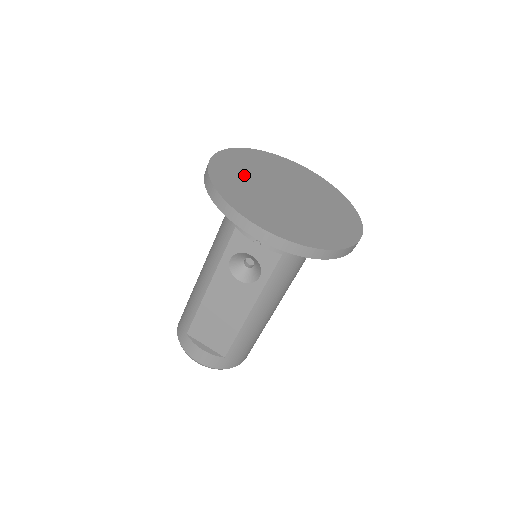
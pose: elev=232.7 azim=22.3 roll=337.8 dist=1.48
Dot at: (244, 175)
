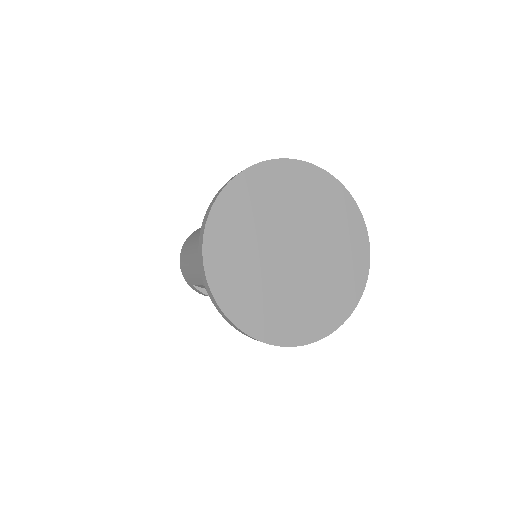
Dot at: (244, 251)
